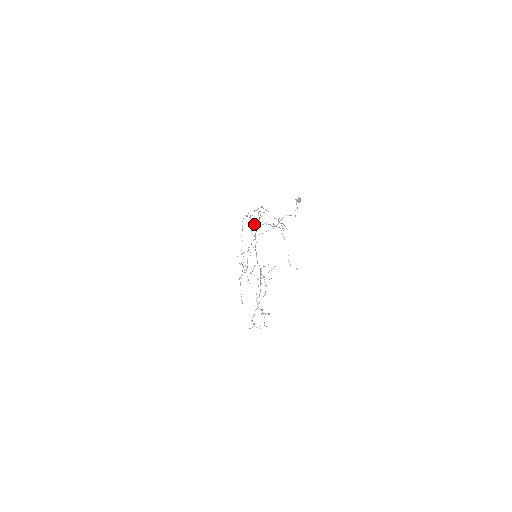
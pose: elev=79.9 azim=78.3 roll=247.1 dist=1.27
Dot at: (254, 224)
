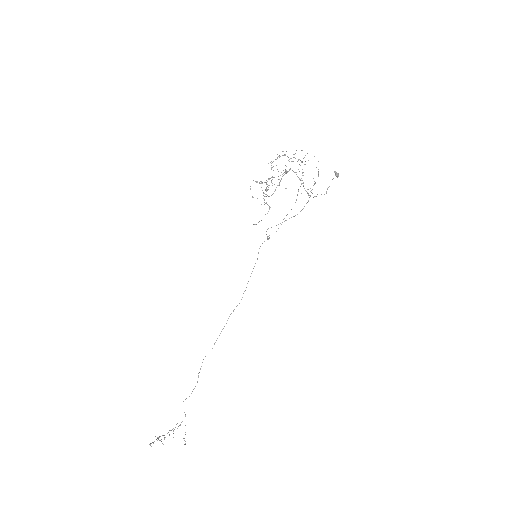
Dot at: (269, 237)
